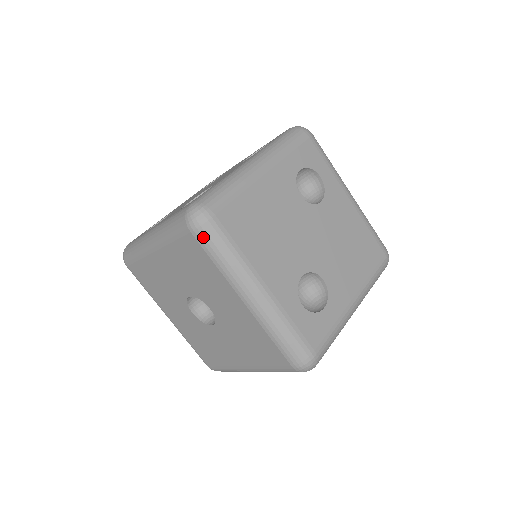
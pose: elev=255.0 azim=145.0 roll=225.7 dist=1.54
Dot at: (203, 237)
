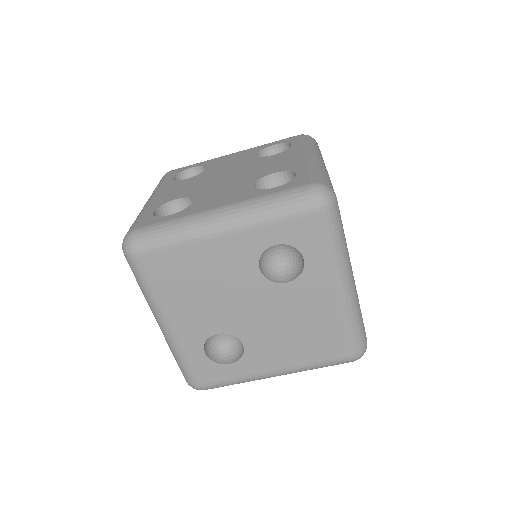
Dot at: (129, 264)
